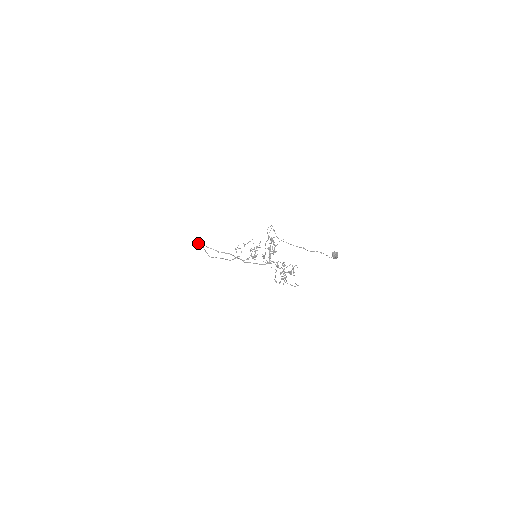
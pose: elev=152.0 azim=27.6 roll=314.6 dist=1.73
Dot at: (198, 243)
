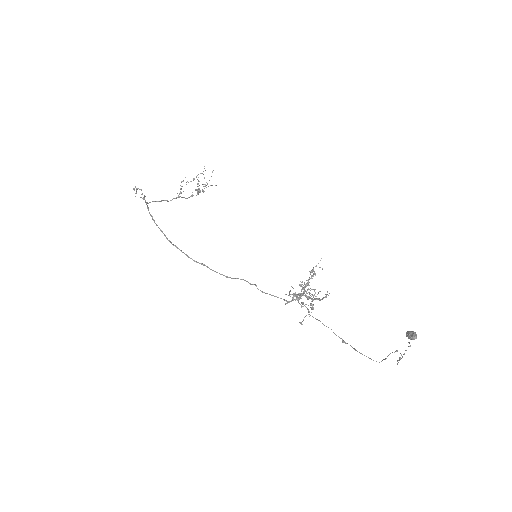
Dot at: (137, 189)
